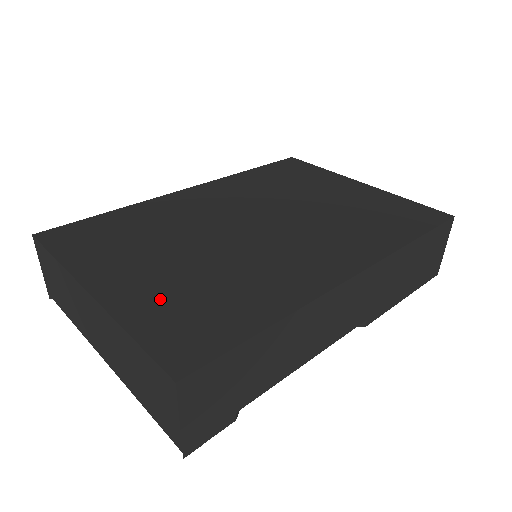
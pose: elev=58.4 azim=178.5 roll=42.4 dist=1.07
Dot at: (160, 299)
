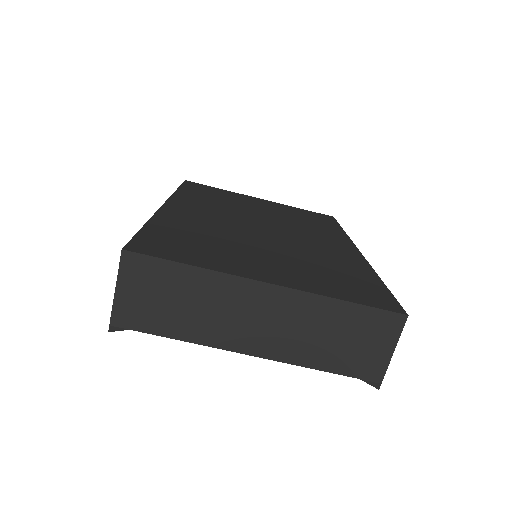
Dot at: (314, 278)
